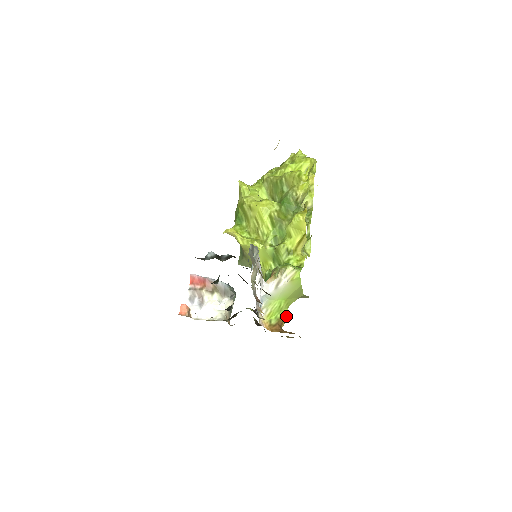
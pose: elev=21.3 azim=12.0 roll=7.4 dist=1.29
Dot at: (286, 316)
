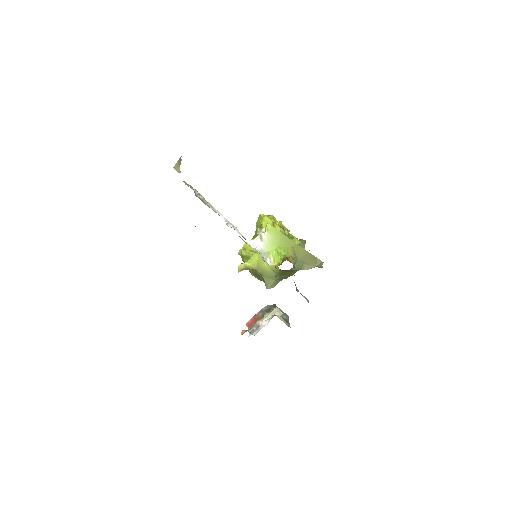
Dot at: (291, 258)
